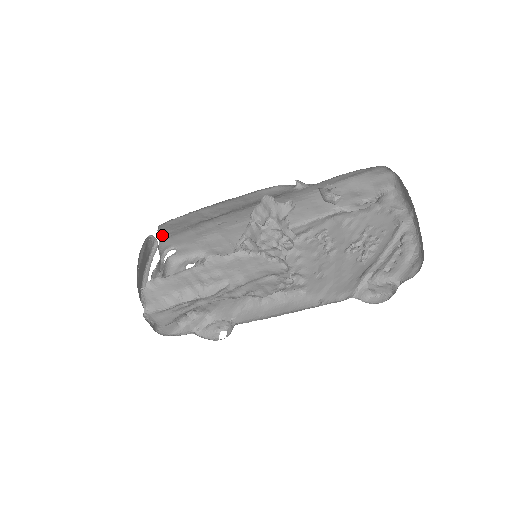
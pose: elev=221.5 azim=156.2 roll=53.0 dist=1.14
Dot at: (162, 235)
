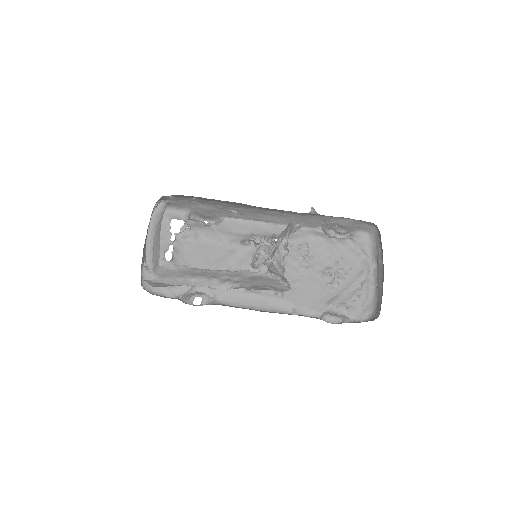
Dot at: (170, 196)
